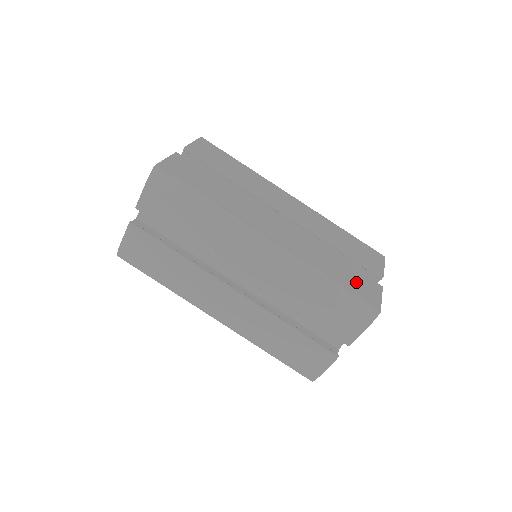
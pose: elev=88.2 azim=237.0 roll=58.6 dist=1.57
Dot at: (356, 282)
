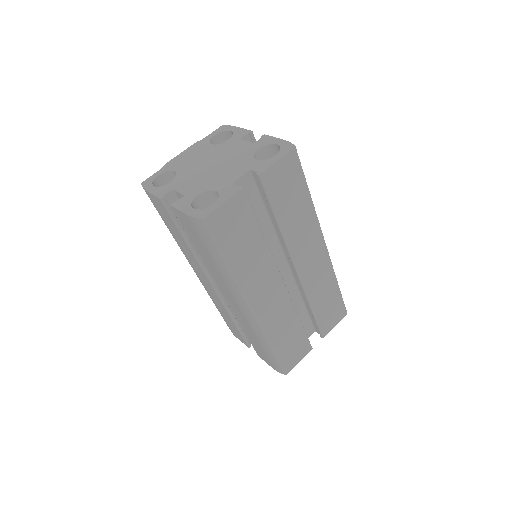
Dot at: (293, 348)
